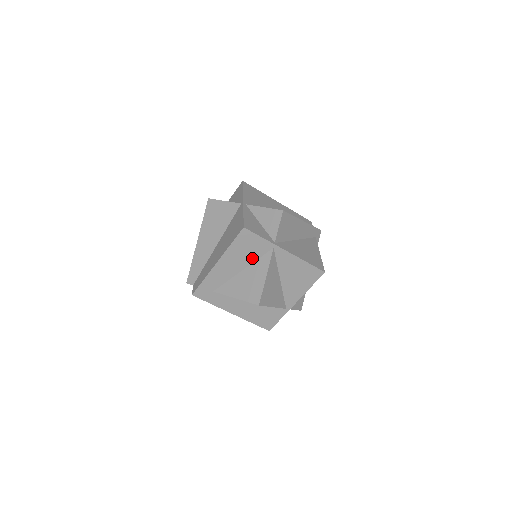
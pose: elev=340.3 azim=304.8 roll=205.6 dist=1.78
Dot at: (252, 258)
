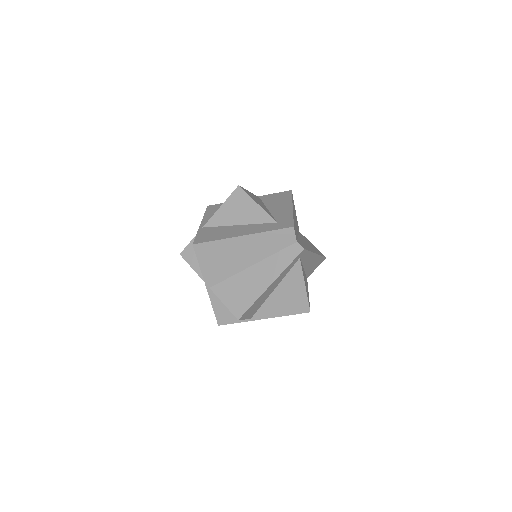
Dot at: occluded
